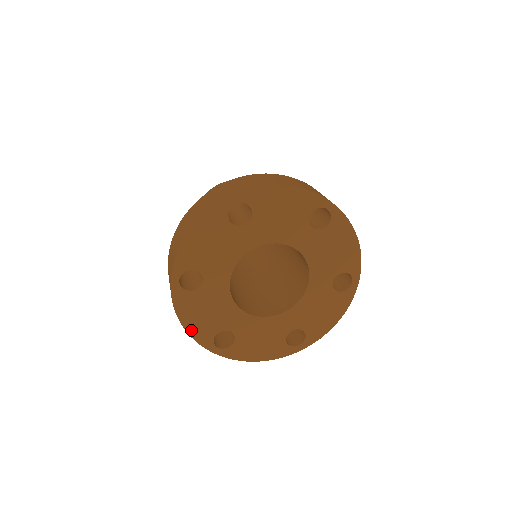
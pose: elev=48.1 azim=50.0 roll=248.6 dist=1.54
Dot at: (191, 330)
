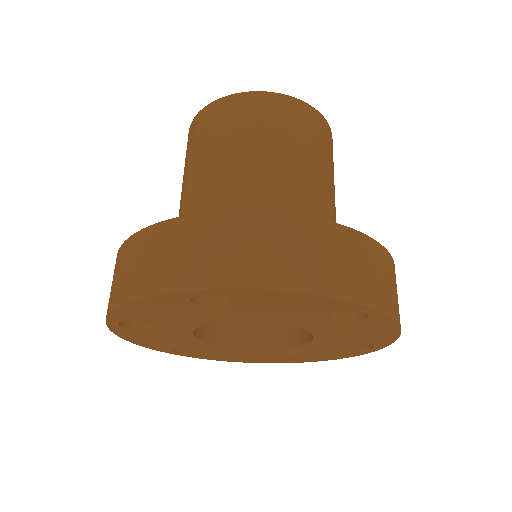
Dot at: (142, 344)
